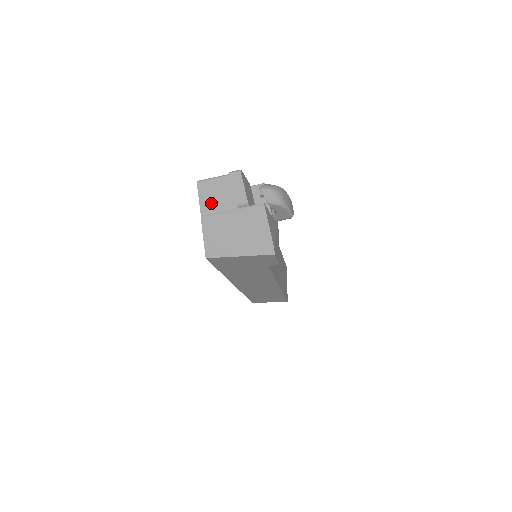
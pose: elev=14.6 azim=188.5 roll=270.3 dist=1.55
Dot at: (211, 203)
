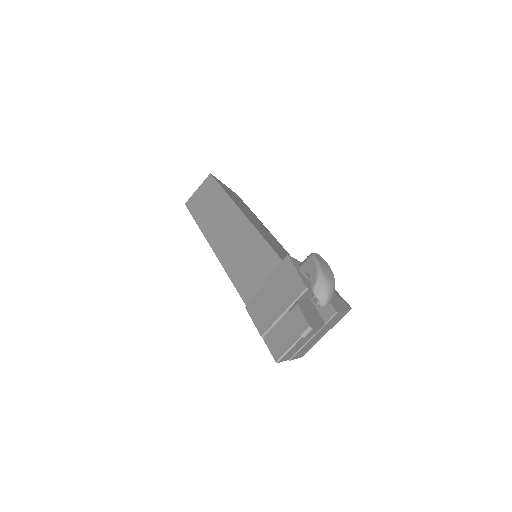
Dot at: (294, 352)
